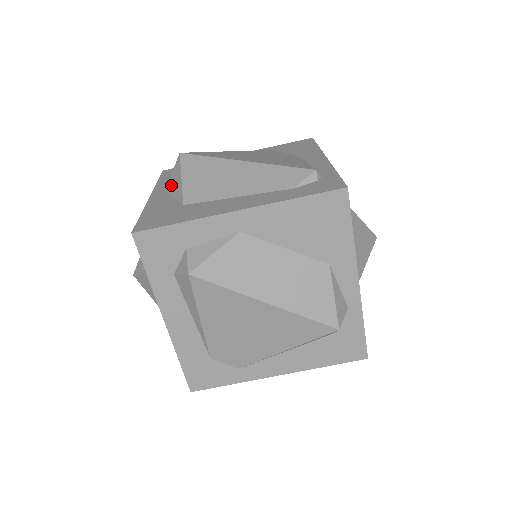
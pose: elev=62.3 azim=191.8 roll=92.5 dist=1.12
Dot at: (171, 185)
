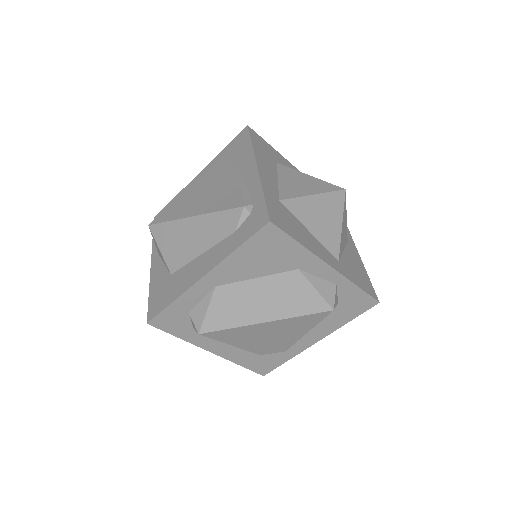
Dot at: (158, 252)
